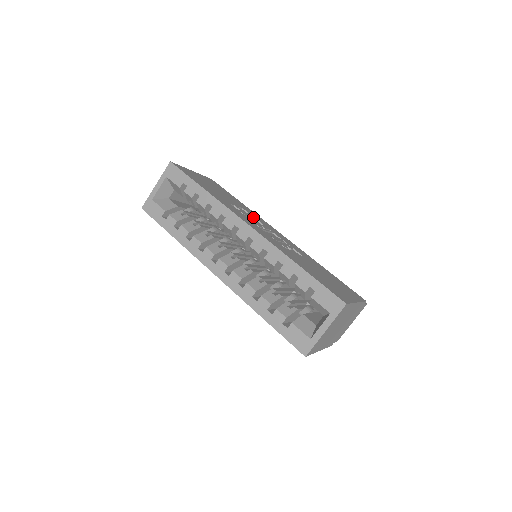
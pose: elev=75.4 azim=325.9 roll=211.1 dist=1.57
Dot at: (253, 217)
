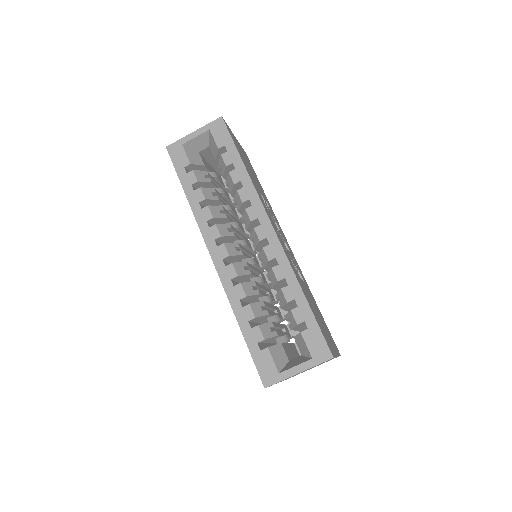
Dot at: (273, 216)
